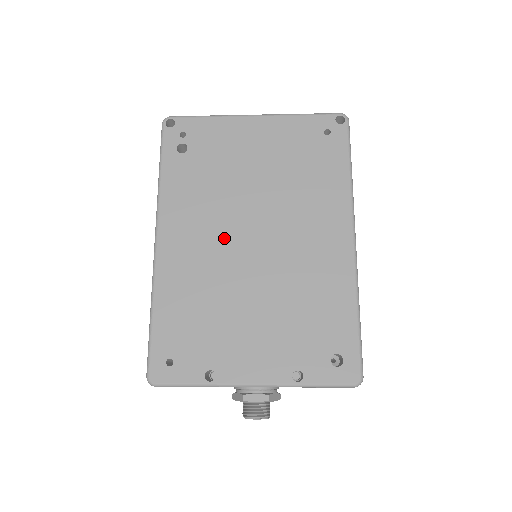
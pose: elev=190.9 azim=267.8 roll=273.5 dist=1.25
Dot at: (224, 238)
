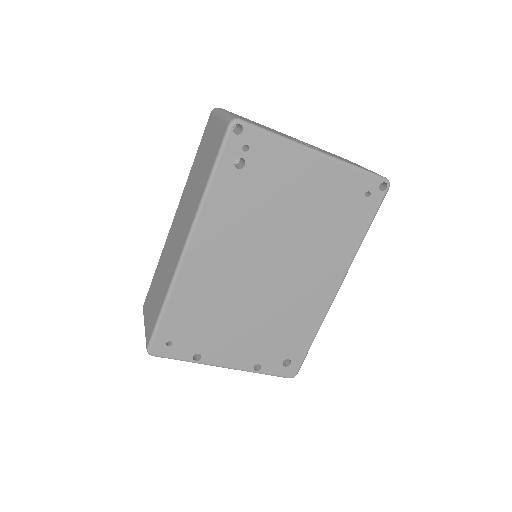
Dot at: (246, 261)
